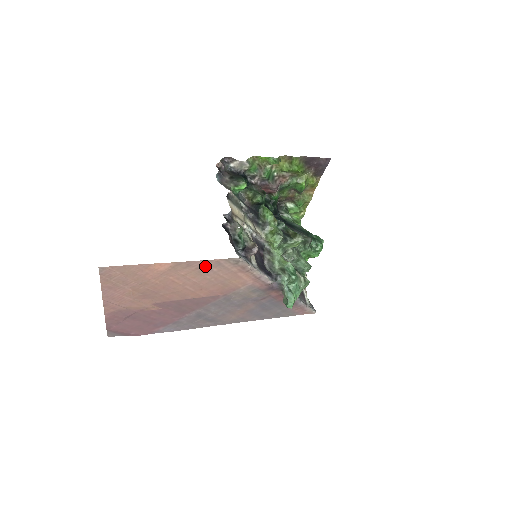
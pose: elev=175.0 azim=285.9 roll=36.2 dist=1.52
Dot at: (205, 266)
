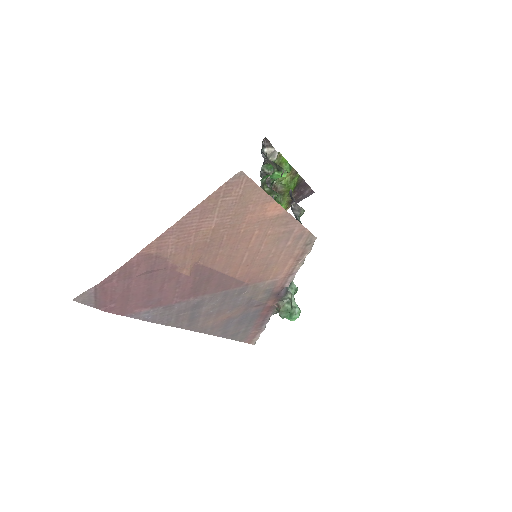
Dot at: (291, 233)
